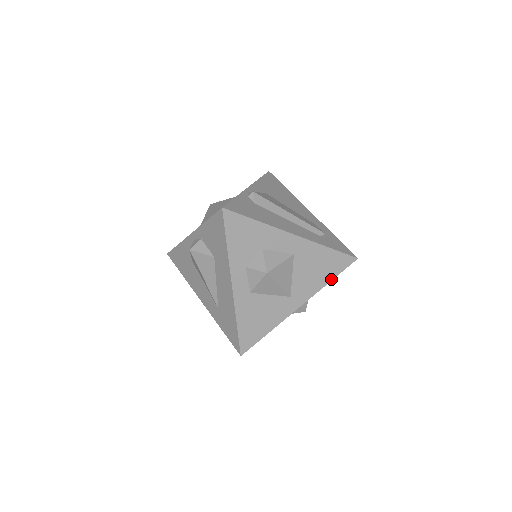
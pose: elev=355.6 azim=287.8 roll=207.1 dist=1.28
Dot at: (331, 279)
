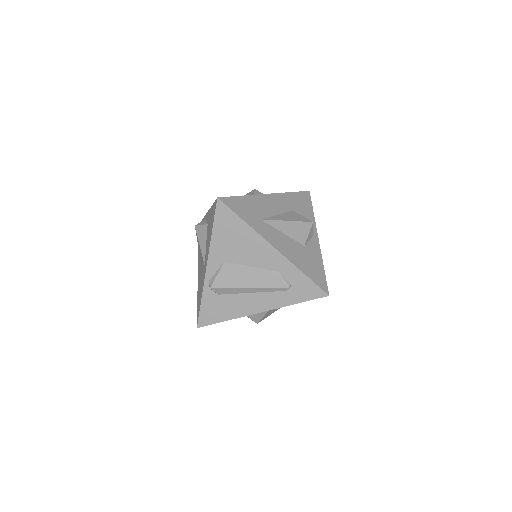
Dot at: occluded
